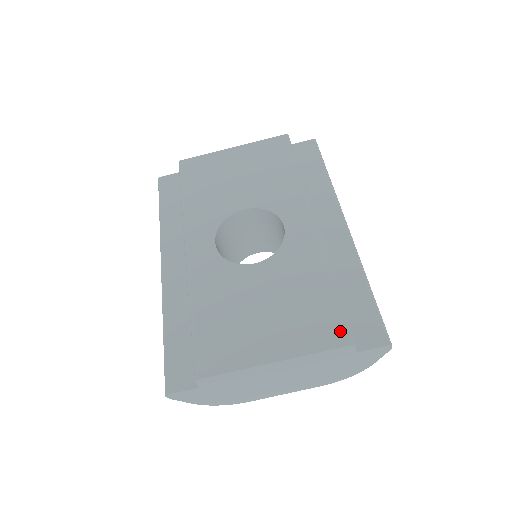
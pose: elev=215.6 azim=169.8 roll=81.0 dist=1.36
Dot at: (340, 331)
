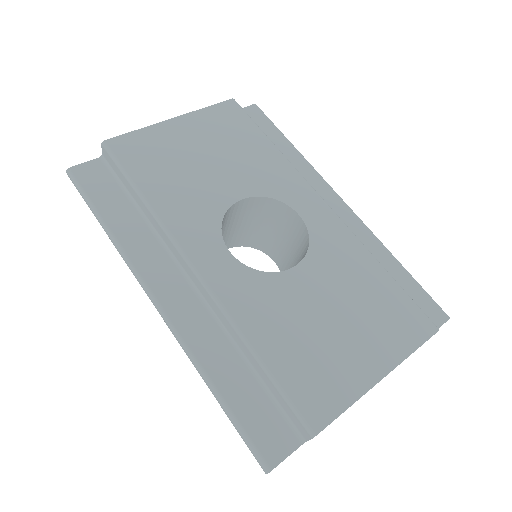
Dot at: (421, 320)
